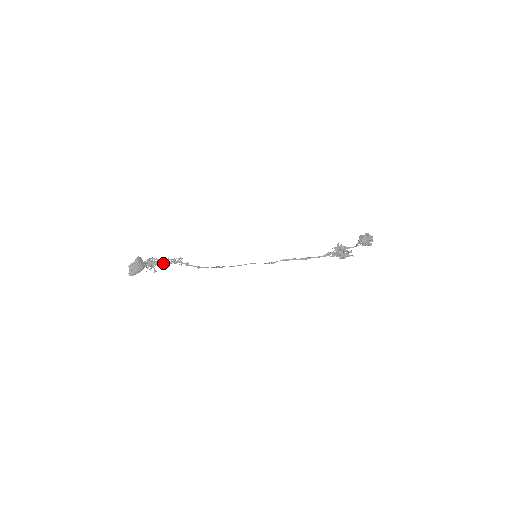
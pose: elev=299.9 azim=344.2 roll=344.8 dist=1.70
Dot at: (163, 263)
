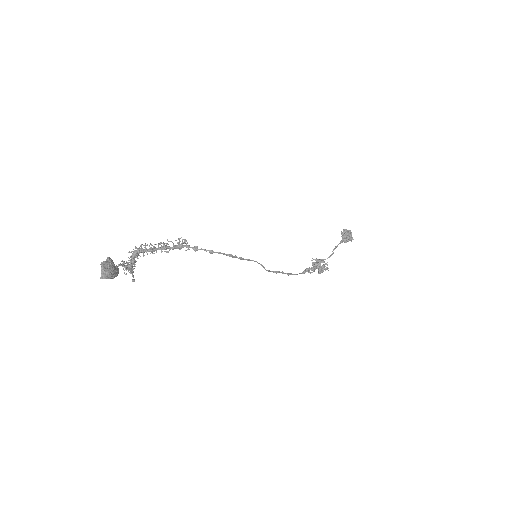
Dot at: (164, 246)
